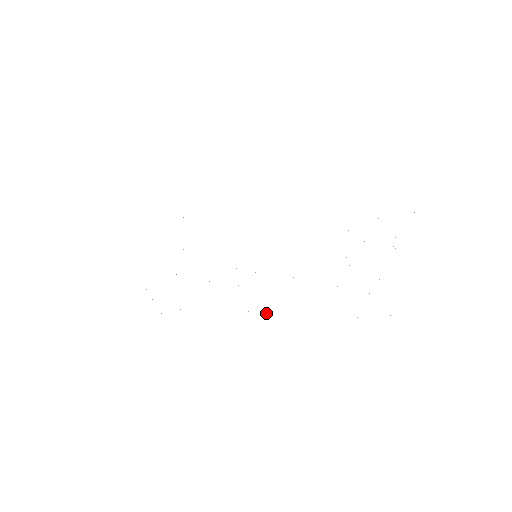
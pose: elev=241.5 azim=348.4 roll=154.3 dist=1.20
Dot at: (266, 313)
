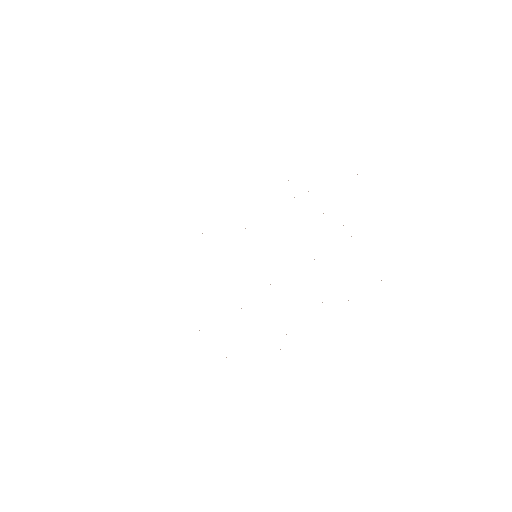
Dot at: occluded
